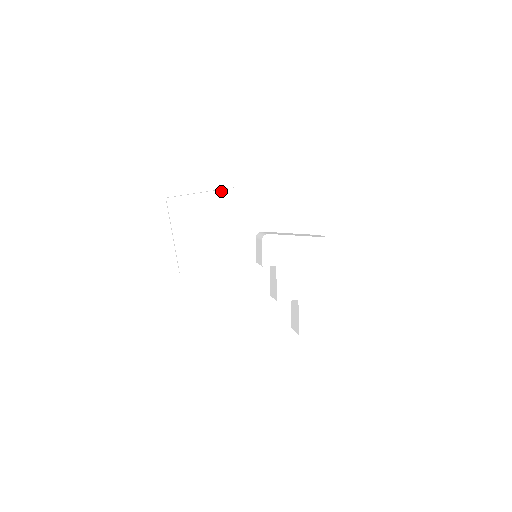
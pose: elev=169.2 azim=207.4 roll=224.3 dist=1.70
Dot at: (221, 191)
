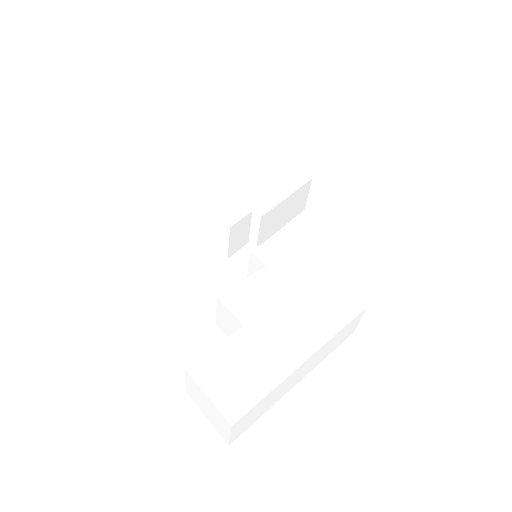
Dot at: (295, 169)
